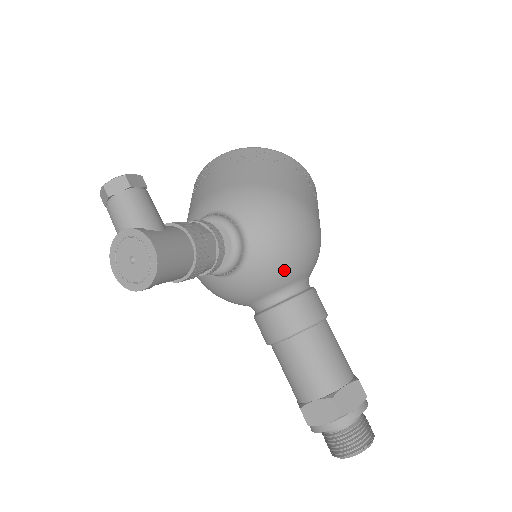
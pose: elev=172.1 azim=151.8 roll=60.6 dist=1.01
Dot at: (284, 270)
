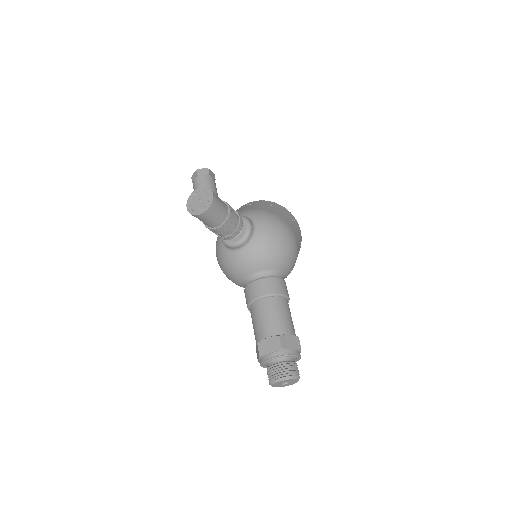
Dot at: (271, 256)
